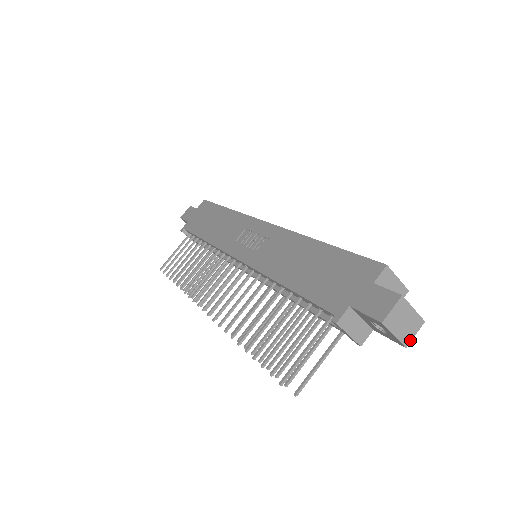
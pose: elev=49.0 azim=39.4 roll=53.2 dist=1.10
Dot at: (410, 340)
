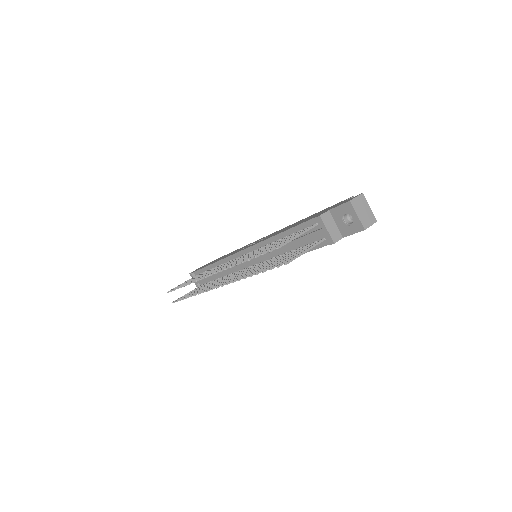
Dot at: (368, 227)
